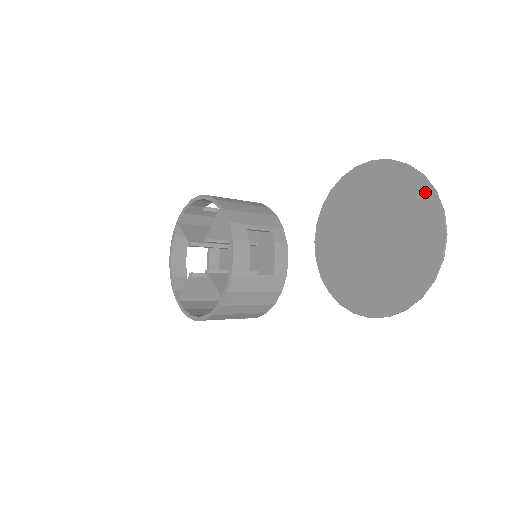
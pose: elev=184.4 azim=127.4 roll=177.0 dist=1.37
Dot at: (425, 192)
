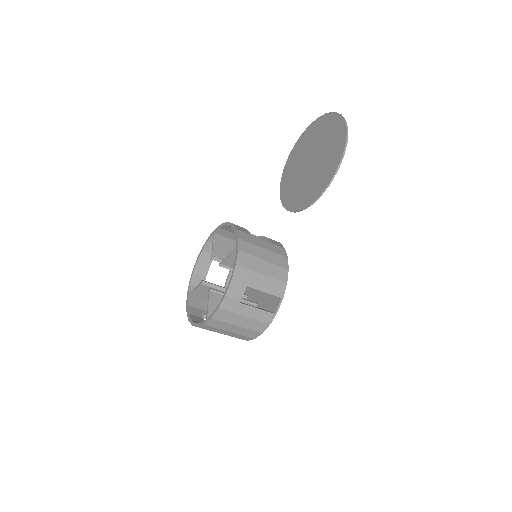
Dot at: (316, 123)
